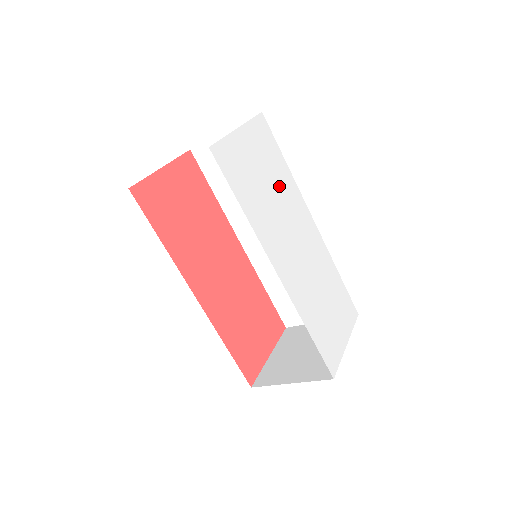
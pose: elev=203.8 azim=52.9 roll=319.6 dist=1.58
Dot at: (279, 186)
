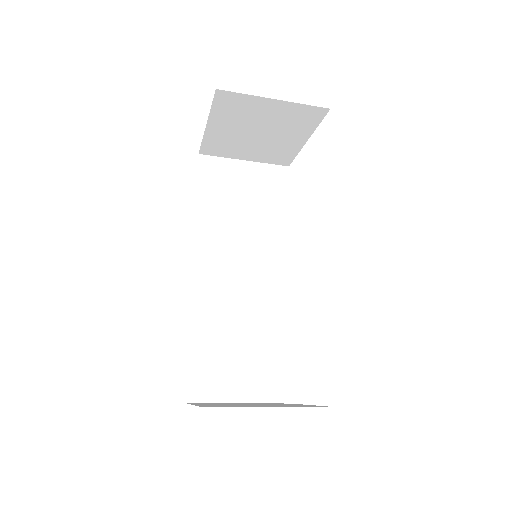
Dot at: occluded
